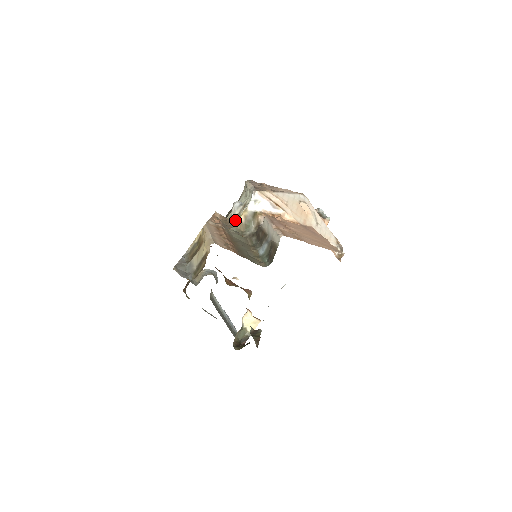
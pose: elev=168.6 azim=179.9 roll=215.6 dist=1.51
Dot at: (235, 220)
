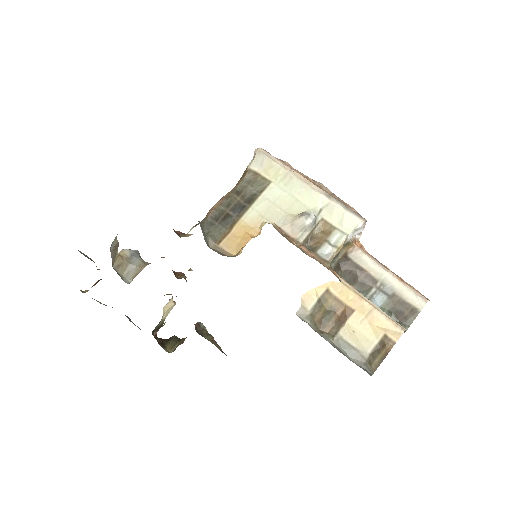
Dot at: (322, 248)
